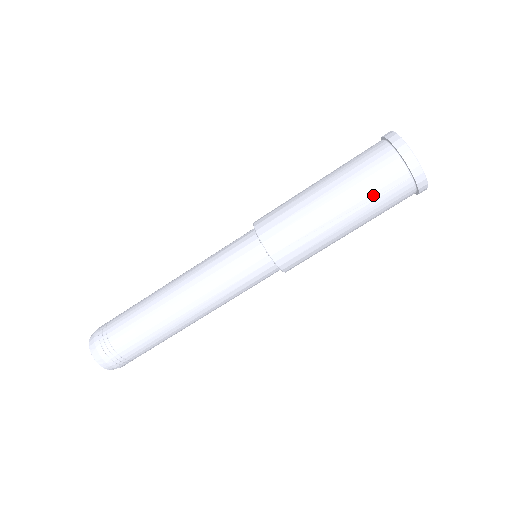
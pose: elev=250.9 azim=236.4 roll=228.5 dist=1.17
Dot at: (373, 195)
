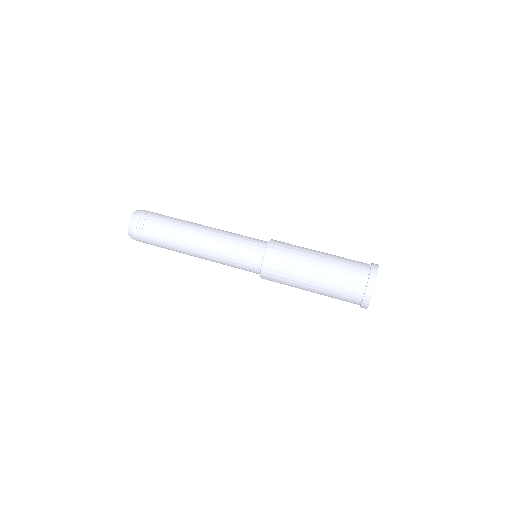
Dot at: (345, 258)
